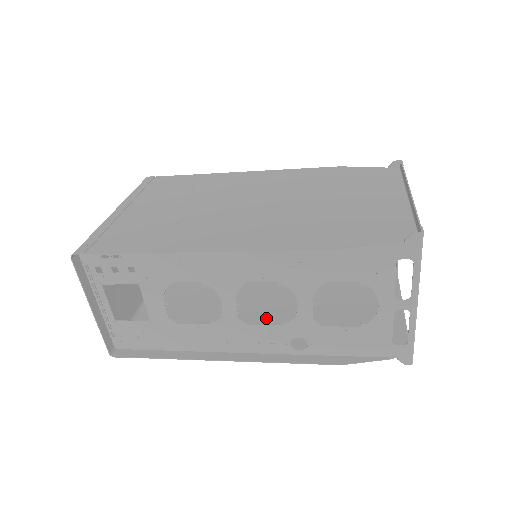
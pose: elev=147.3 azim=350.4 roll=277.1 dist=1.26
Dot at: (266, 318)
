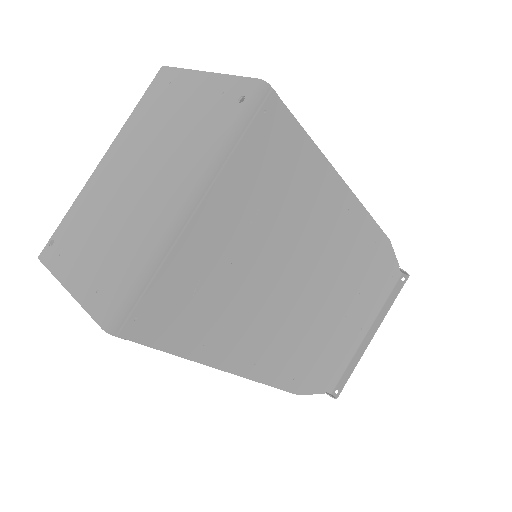
Dot at: occluded
